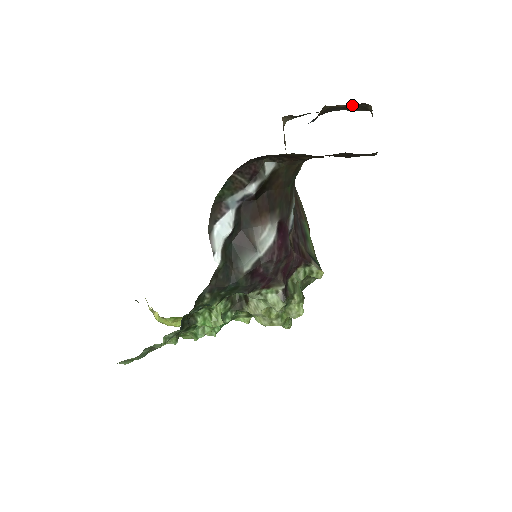
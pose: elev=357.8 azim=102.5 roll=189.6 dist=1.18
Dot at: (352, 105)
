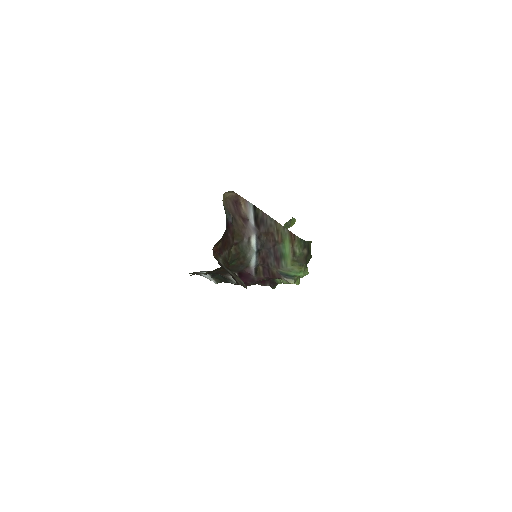
Dot at: occluded
